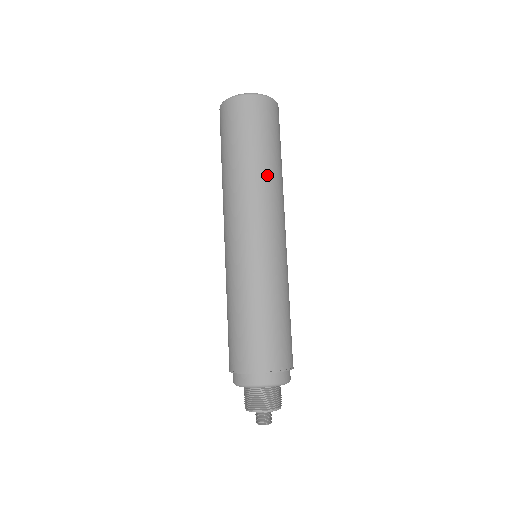
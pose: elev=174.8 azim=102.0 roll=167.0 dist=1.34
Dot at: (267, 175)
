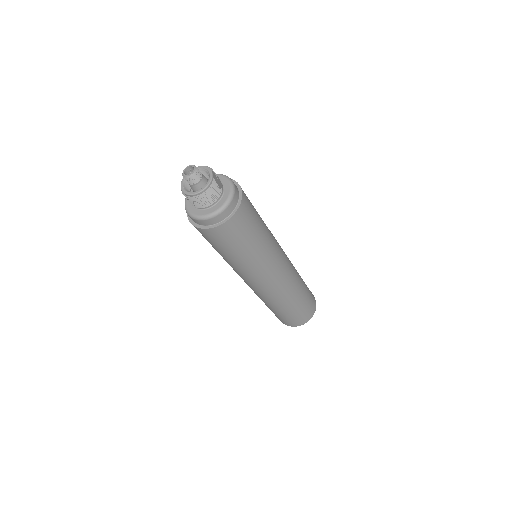
Dot at: occluded
